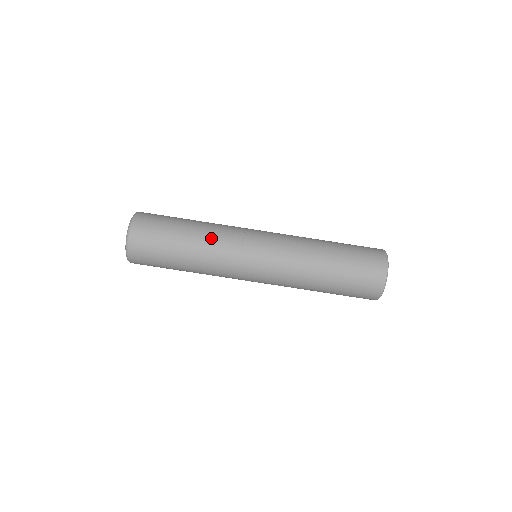
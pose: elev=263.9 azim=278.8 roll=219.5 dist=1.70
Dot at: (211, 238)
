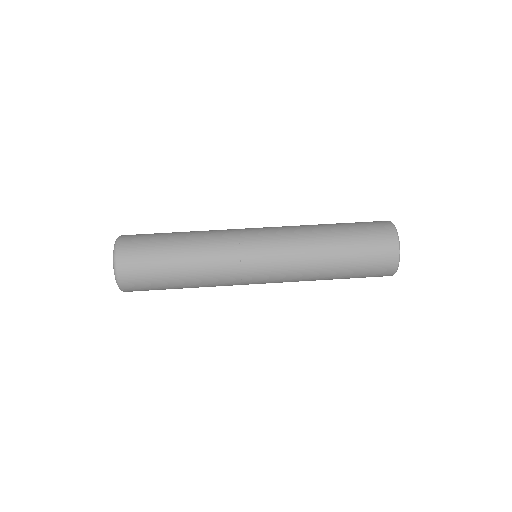
Dot at: occluded
